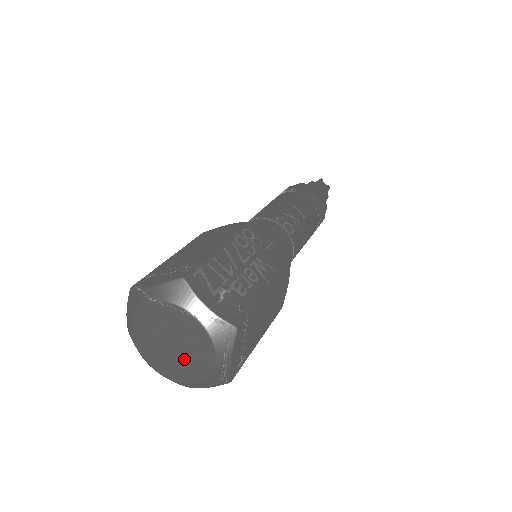
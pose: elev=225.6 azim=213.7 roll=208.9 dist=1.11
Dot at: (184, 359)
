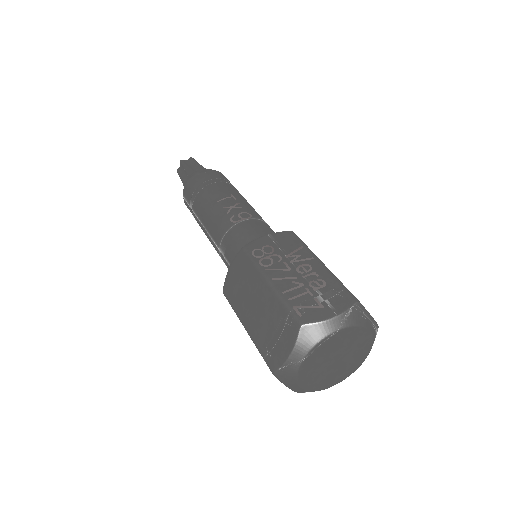
Dot at: (350, 356)
